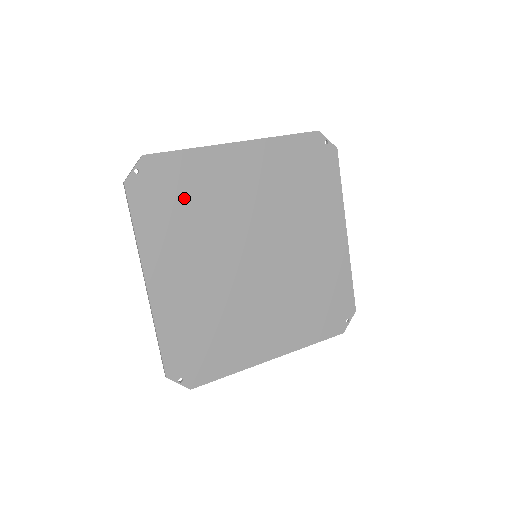
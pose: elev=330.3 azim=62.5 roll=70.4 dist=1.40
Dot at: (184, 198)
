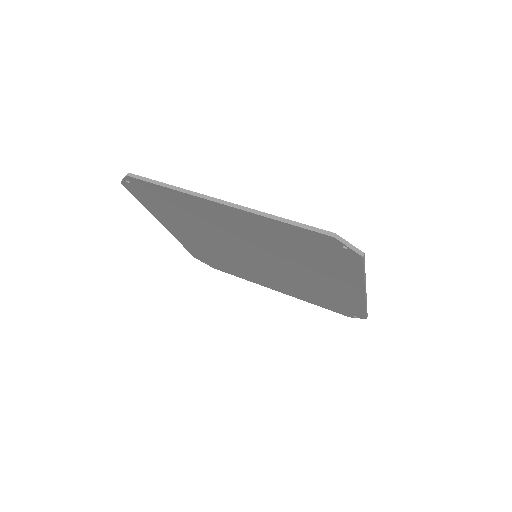
Dot at: occluded
